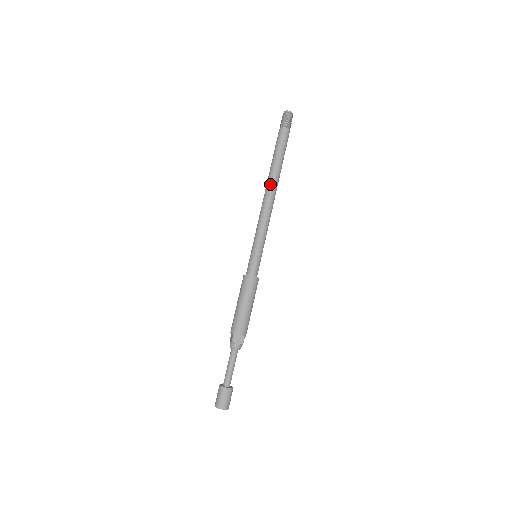
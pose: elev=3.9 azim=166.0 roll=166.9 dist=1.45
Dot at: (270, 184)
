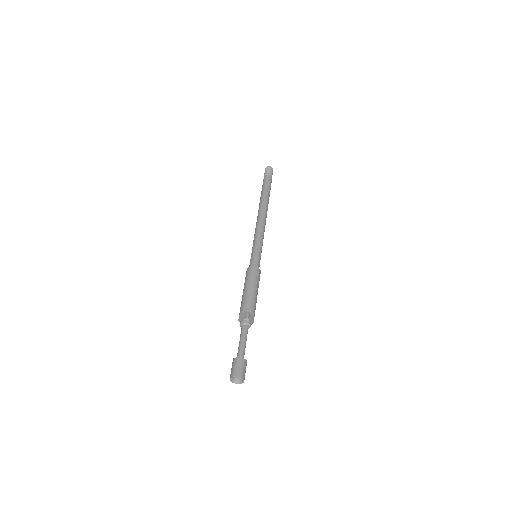
Dot at: (265, 207)
